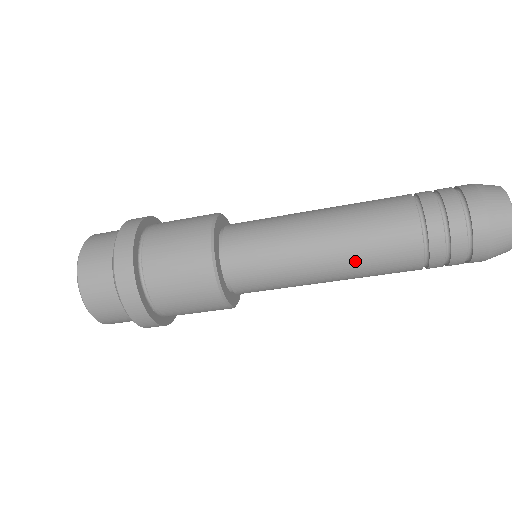
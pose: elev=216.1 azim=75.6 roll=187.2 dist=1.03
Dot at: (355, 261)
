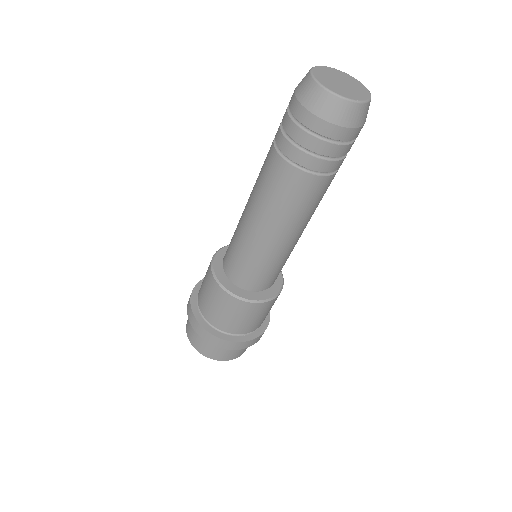
Dot at: (255, 194)
